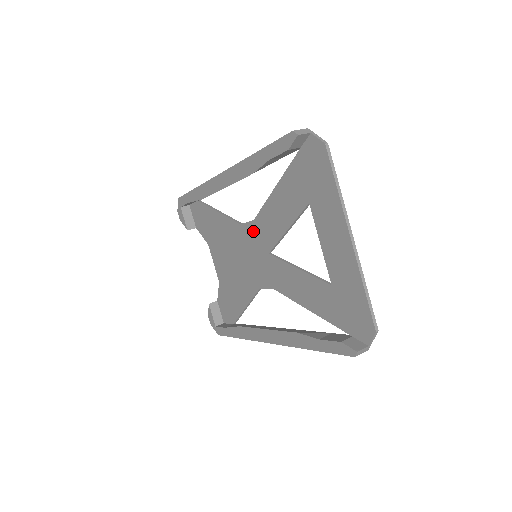
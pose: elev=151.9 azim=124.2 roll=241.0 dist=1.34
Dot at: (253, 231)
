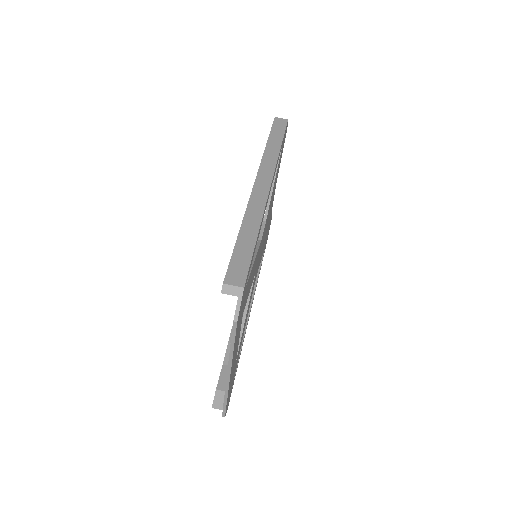
Dot at: occluded
